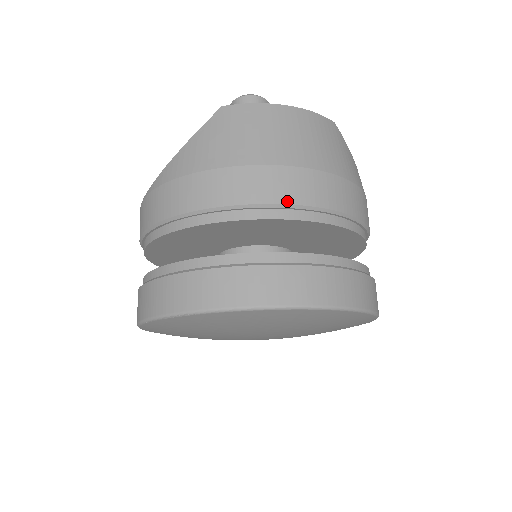
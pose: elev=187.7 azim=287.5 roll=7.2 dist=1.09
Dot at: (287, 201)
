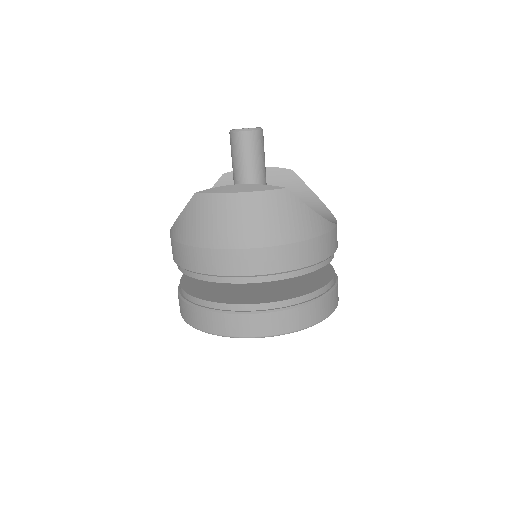
Dot at: (236, 274)
